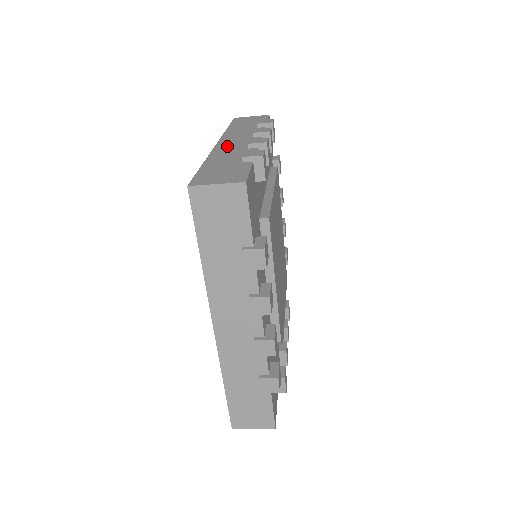
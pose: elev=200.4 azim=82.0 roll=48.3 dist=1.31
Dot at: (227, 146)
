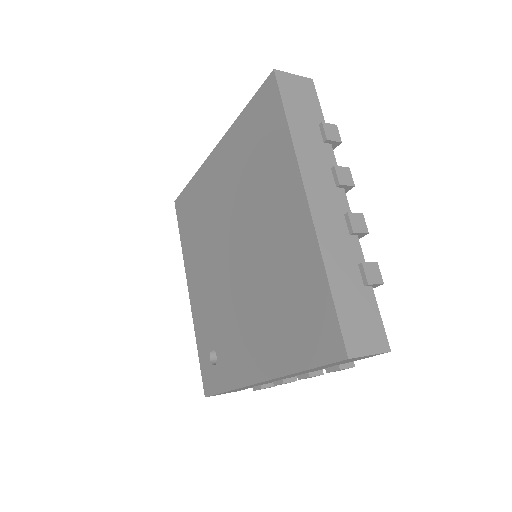
Dot at: (325, 217)
